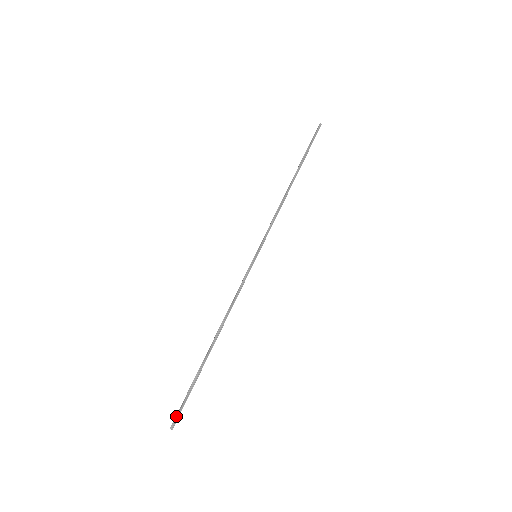
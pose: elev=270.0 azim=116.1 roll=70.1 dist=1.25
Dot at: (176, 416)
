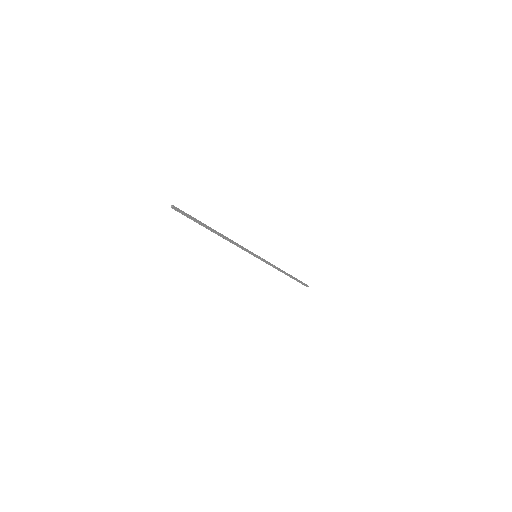
Dot at: occluded
